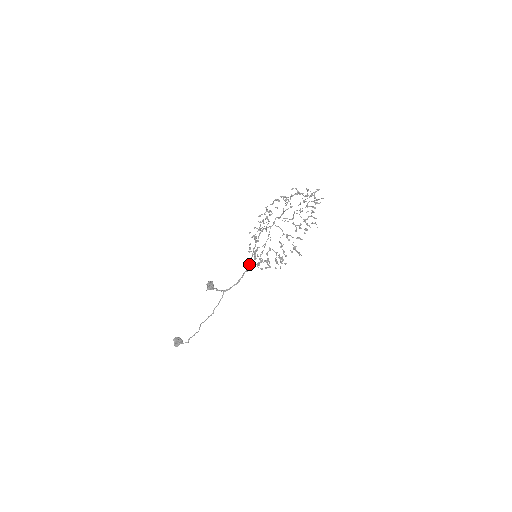
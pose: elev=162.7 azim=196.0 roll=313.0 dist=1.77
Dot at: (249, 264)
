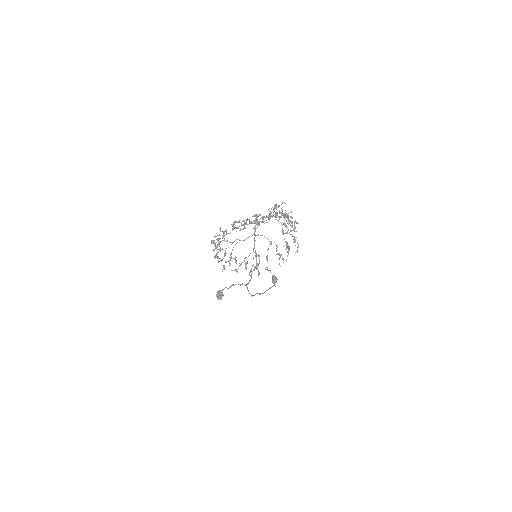
Dot at: occluded
